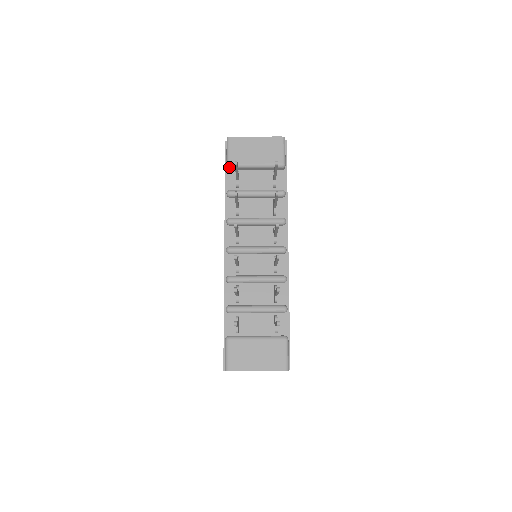
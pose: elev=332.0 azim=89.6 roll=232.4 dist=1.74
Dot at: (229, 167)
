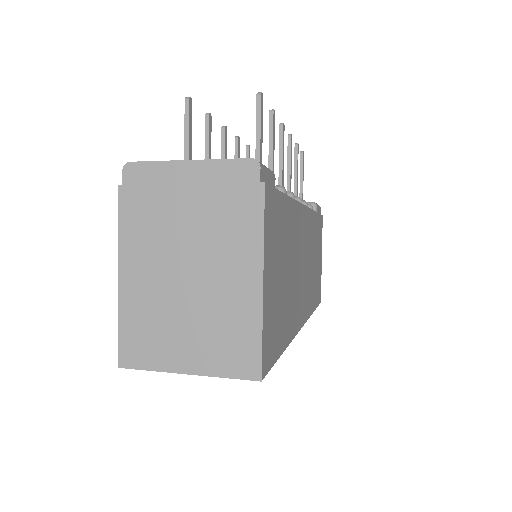
Dot at: occluded
